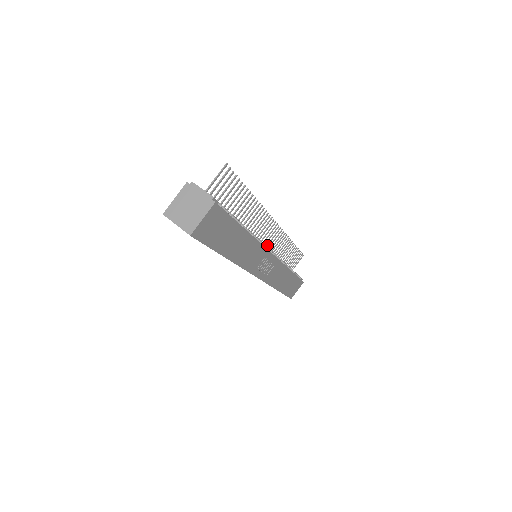
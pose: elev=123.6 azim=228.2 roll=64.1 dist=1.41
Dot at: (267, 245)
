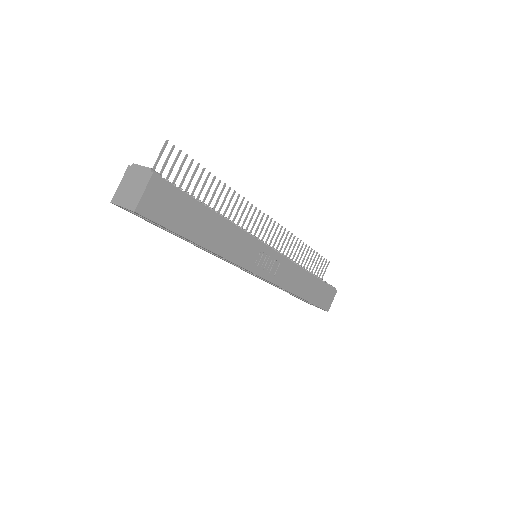
Dot at: occluded
